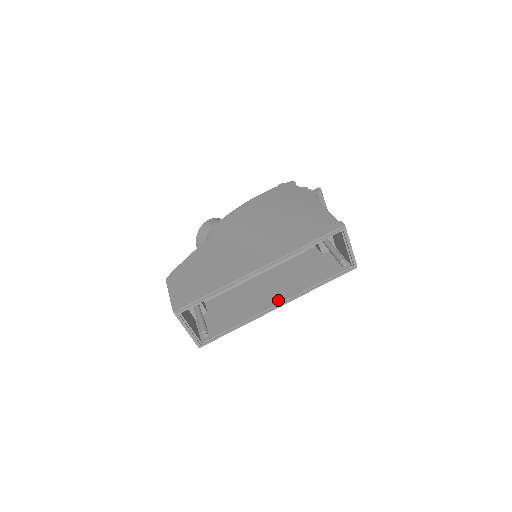
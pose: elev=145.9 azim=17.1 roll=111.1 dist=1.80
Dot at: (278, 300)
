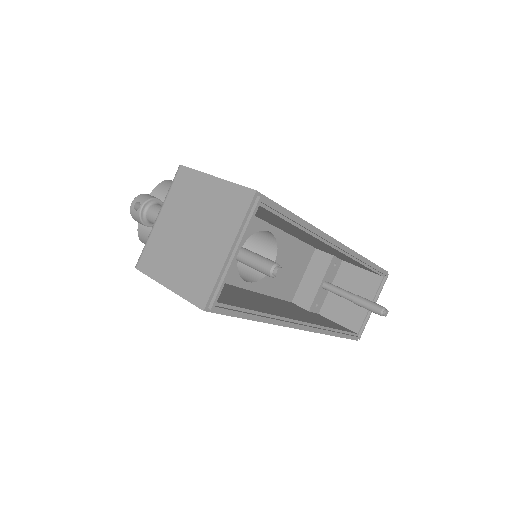
Dot at: (302, 319)
